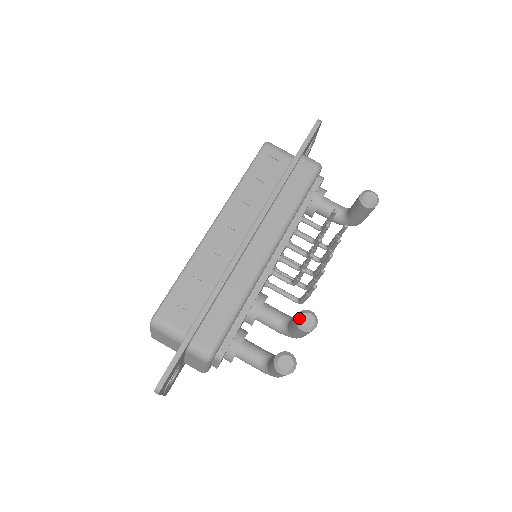
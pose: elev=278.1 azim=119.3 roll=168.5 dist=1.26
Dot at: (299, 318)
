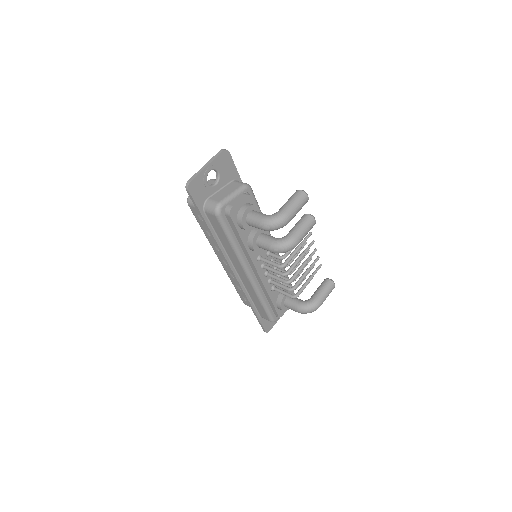
Dot at: occluded
